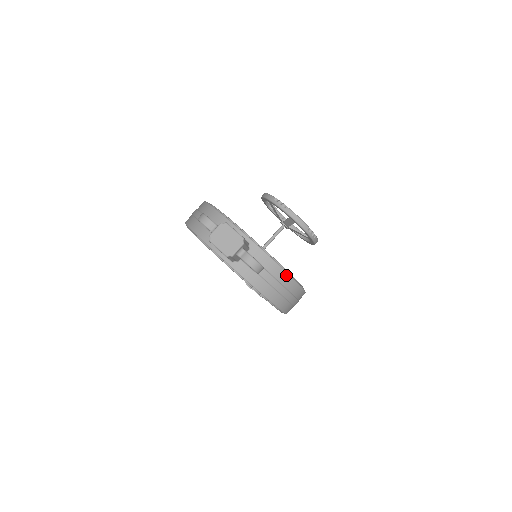
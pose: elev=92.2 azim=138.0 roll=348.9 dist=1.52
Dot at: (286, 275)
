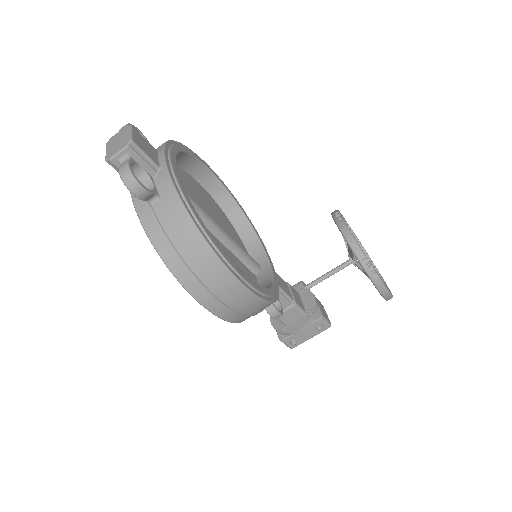
Dot at: (191, 225)
